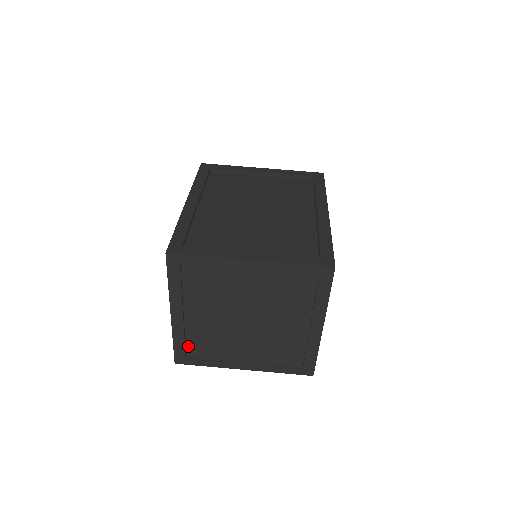
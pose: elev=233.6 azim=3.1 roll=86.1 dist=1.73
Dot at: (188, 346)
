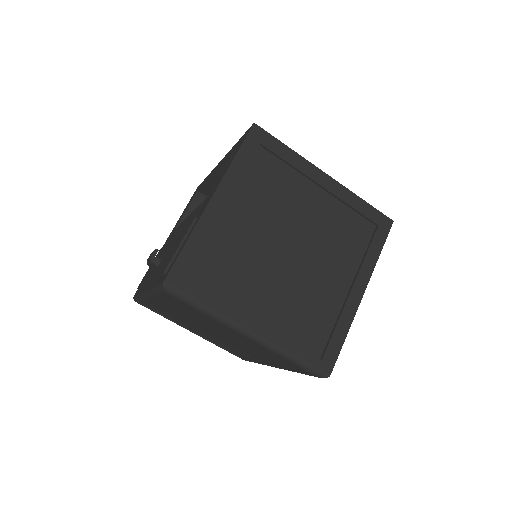
Dot at: (198, 262)
